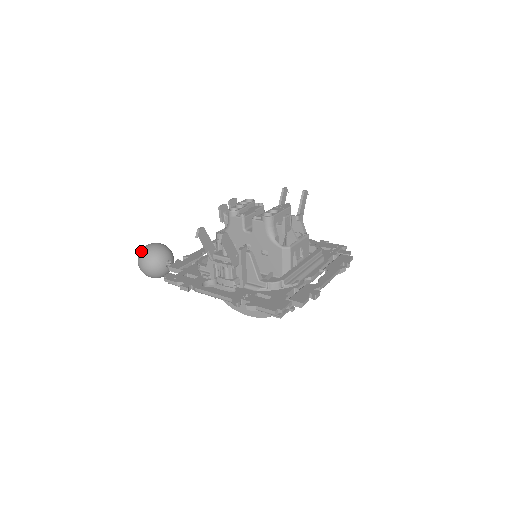
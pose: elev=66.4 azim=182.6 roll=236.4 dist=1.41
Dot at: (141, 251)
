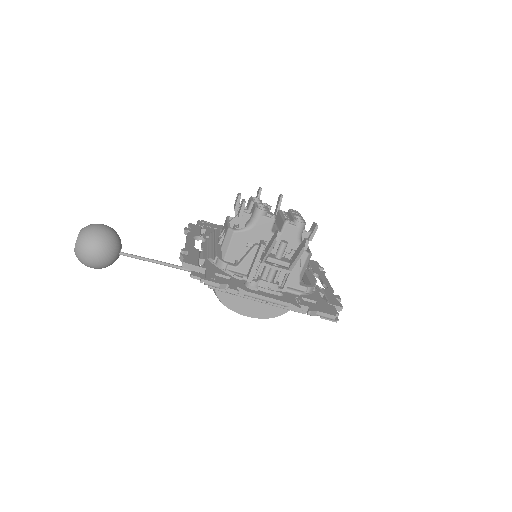
Dot at: (88, 233)
